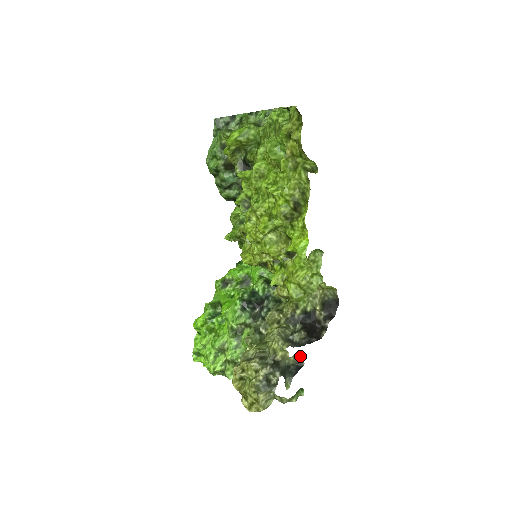
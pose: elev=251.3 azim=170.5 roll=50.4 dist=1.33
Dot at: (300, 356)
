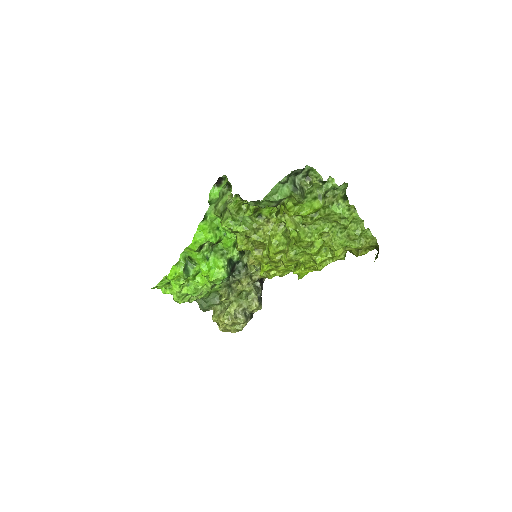
Dot at: occluded
